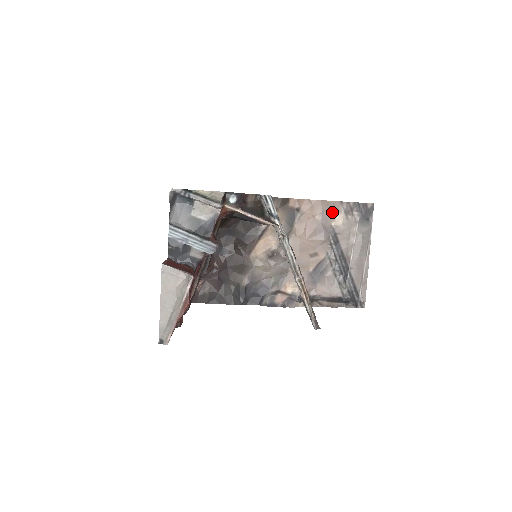
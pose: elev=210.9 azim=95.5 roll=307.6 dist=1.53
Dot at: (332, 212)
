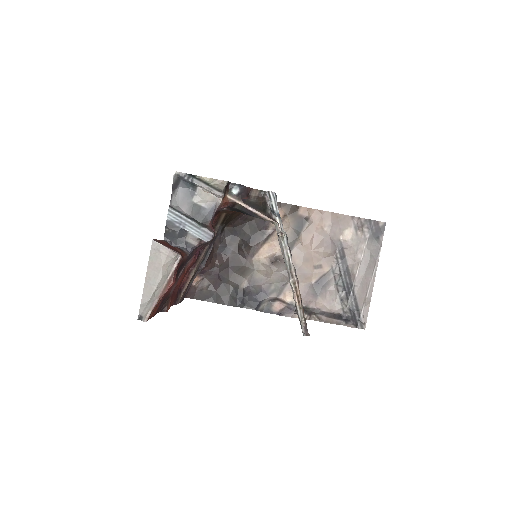
Dot at: (342, 226)
